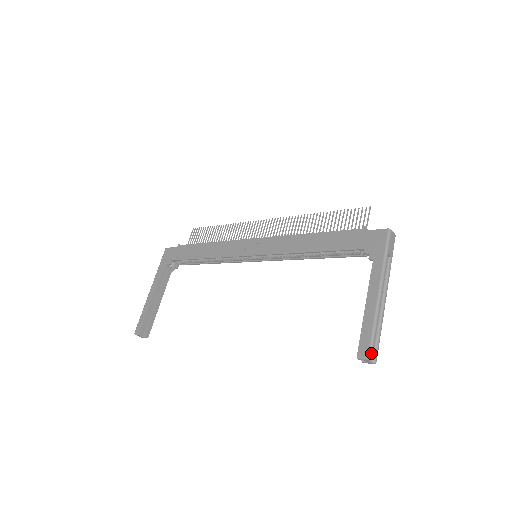
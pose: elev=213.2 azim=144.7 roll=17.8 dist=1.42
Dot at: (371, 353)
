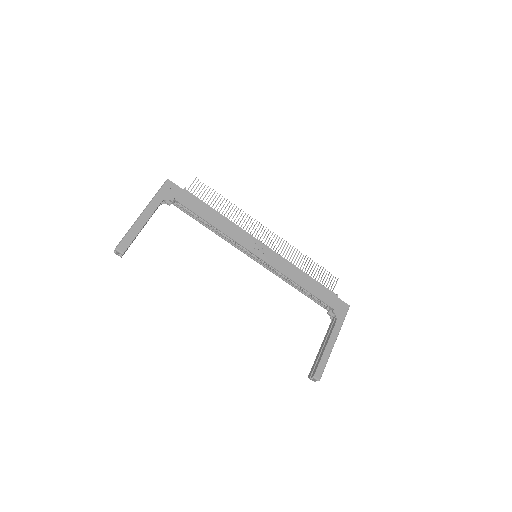
Dot at: occluded
